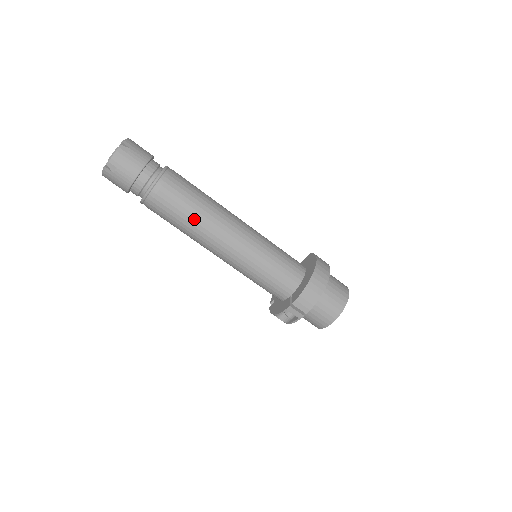
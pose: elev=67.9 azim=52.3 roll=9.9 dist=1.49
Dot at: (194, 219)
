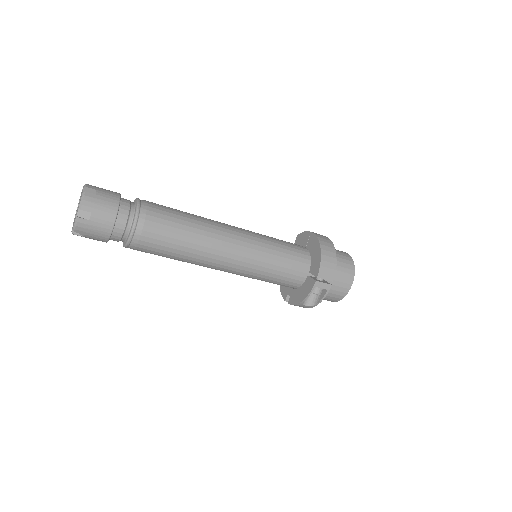
Dot at: (191, 236)
